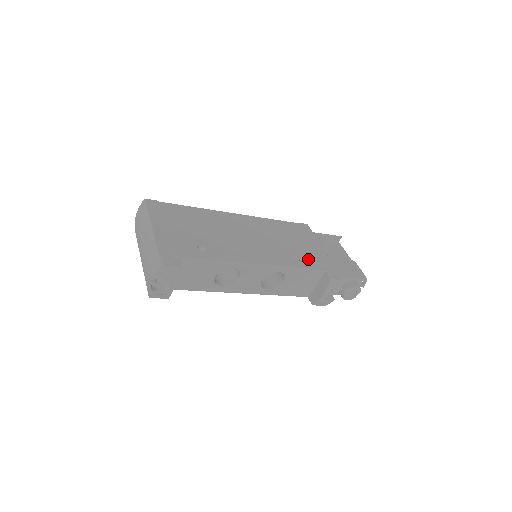
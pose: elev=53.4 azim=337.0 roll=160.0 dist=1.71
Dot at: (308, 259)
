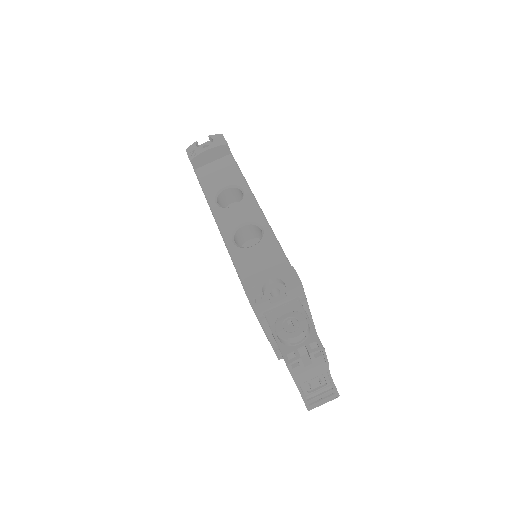
Dot at: occluded
